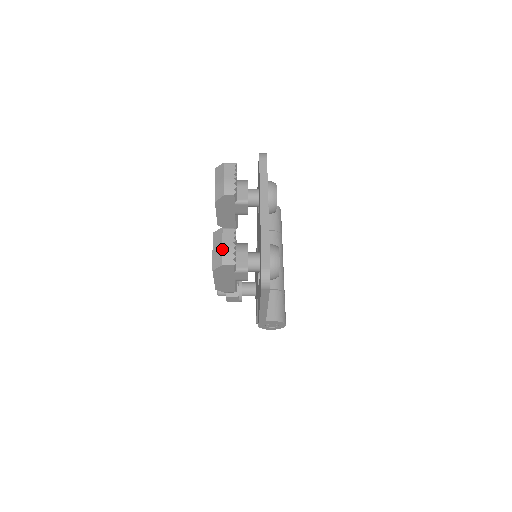
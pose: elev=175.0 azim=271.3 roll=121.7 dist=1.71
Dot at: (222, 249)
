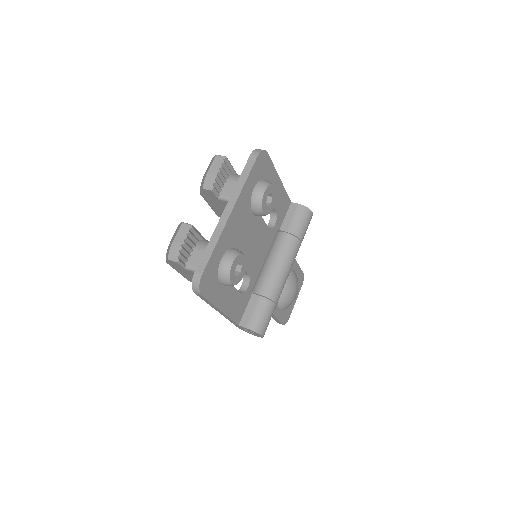
Dot at: (172, 243)
